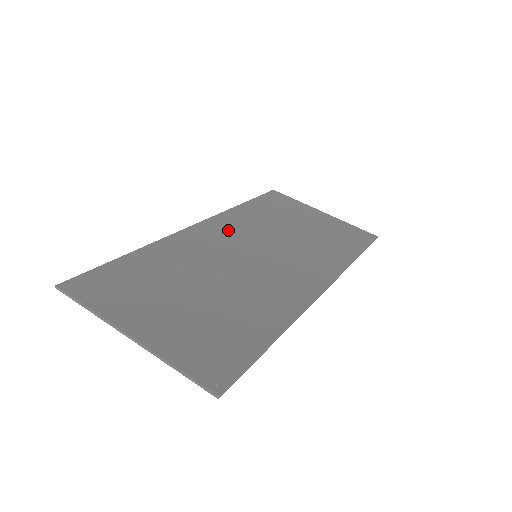
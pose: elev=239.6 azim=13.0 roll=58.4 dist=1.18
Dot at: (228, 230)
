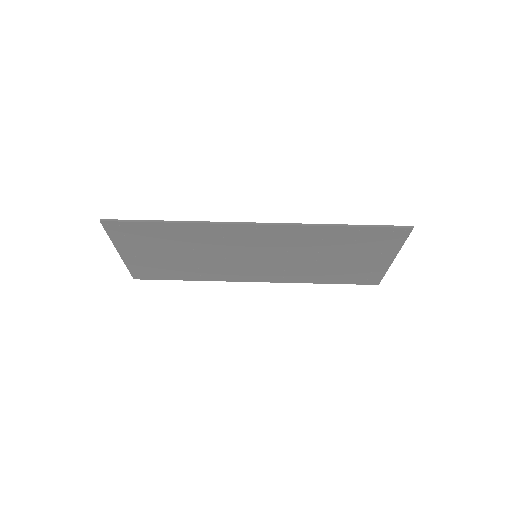
Dot at: (269, 272)
